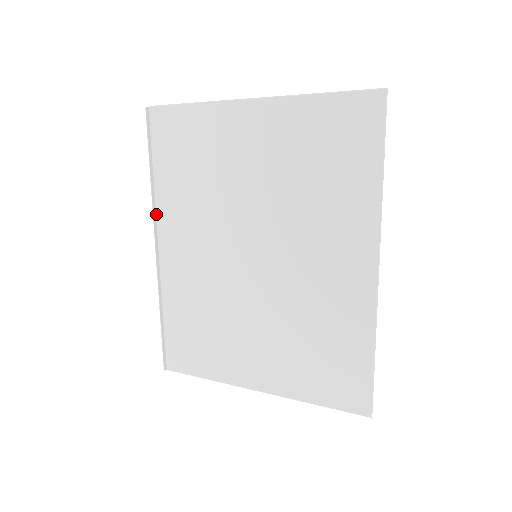
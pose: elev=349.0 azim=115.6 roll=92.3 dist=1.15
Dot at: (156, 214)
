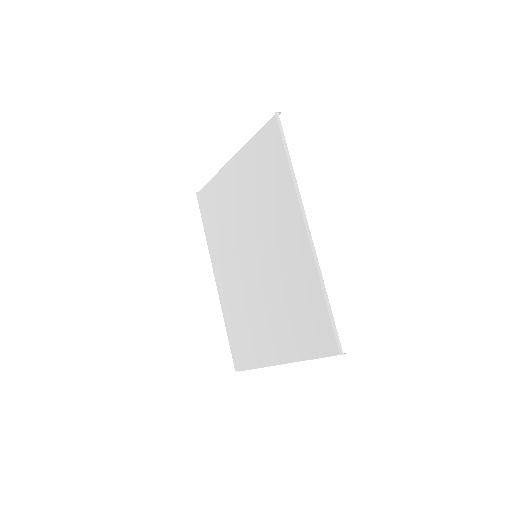
Dot at: (213, 256)
